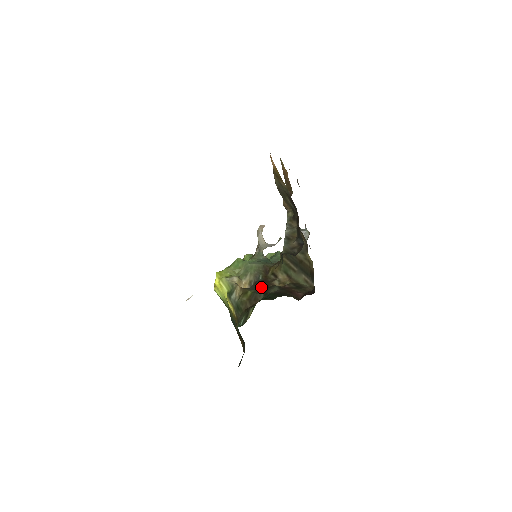
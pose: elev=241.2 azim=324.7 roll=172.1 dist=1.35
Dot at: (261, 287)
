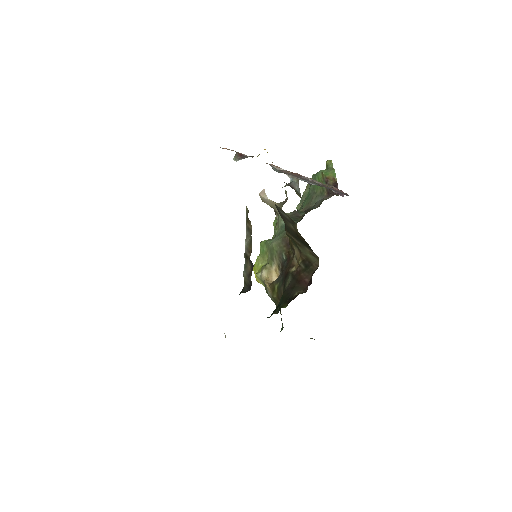
Dot at: (283, 275)
